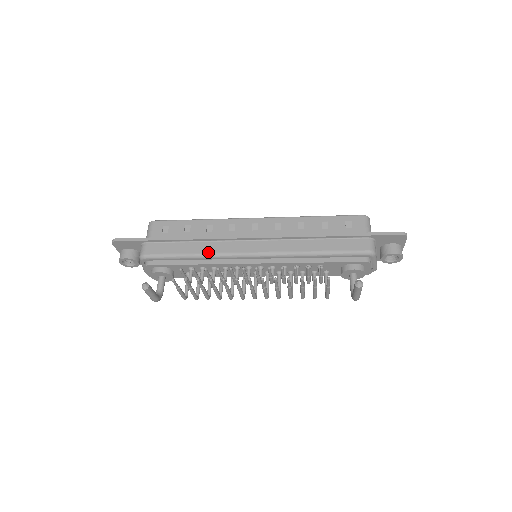
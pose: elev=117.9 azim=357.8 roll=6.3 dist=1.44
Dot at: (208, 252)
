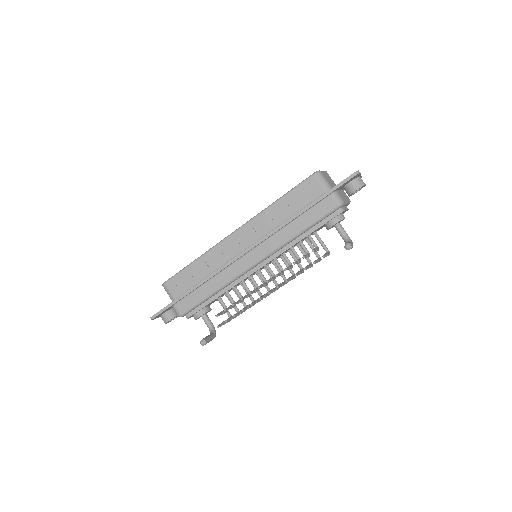
Dot at: (222, 284)
